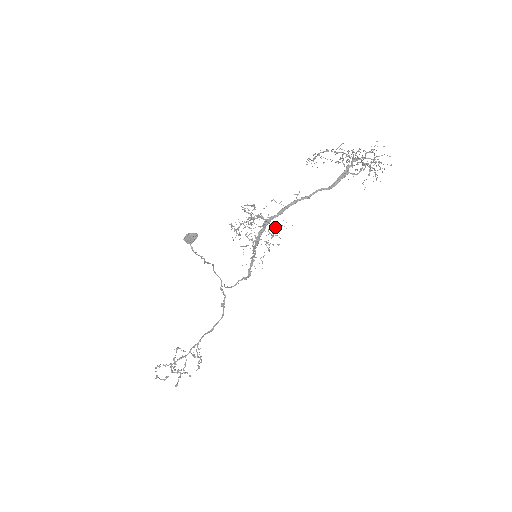
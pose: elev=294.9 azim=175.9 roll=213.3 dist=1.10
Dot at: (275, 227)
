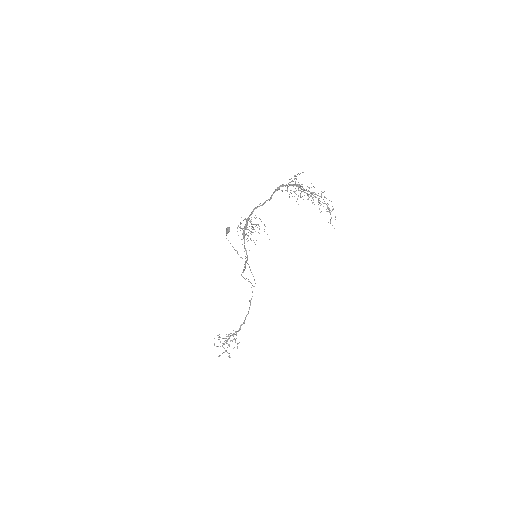
Dot at: occluded
